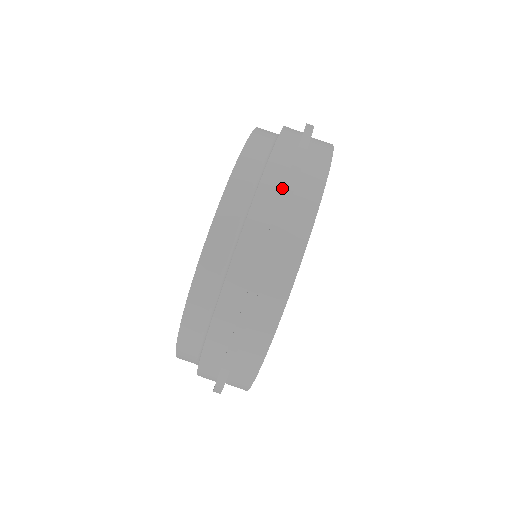
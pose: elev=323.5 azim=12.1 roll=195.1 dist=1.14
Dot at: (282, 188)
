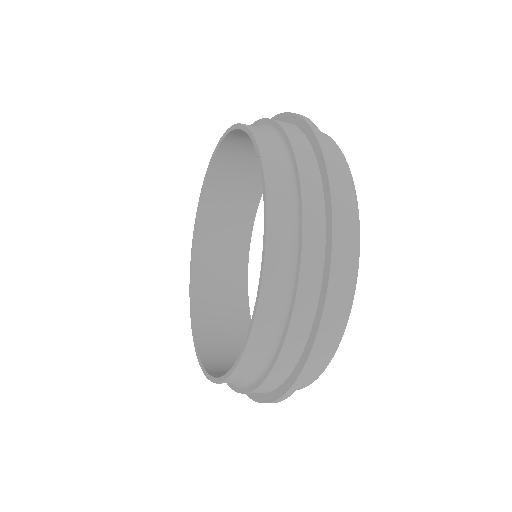
Dot at: (306, 341)
